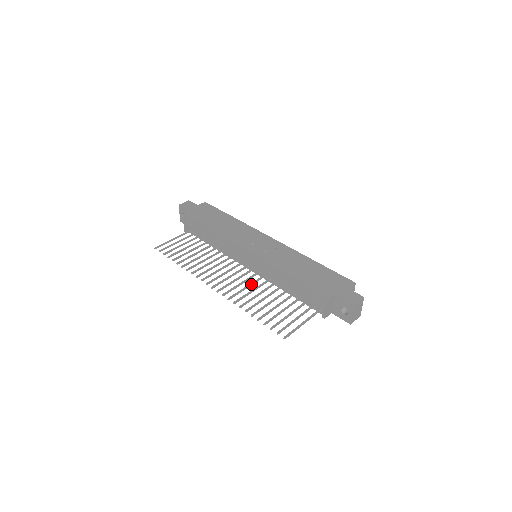
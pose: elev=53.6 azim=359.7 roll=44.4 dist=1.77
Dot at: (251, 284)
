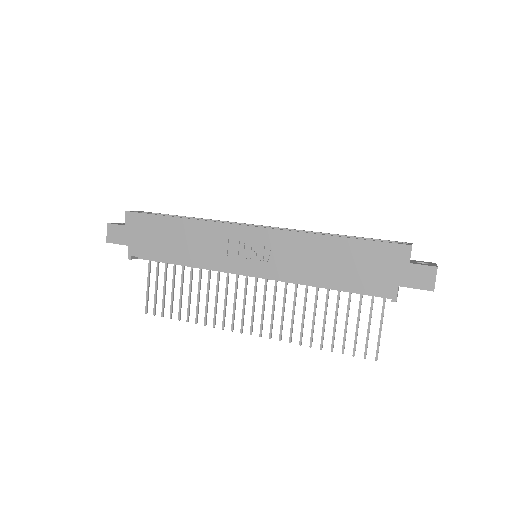
Dot at: (284, 301)
